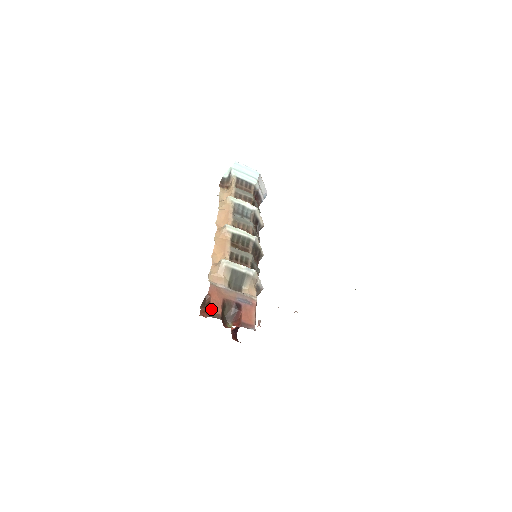
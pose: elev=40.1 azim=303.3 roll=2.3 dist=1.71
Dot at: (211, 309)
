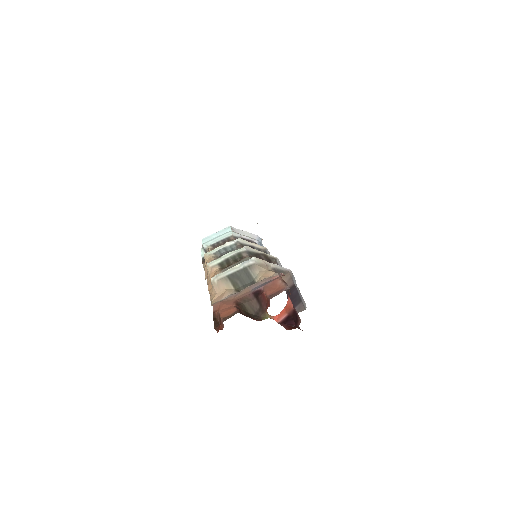
Dot at: (222, 317)
